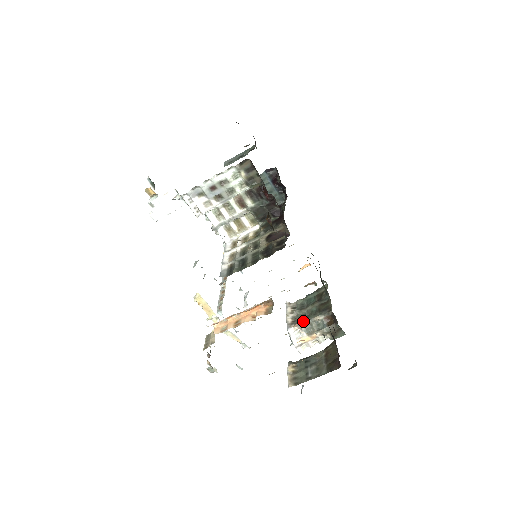
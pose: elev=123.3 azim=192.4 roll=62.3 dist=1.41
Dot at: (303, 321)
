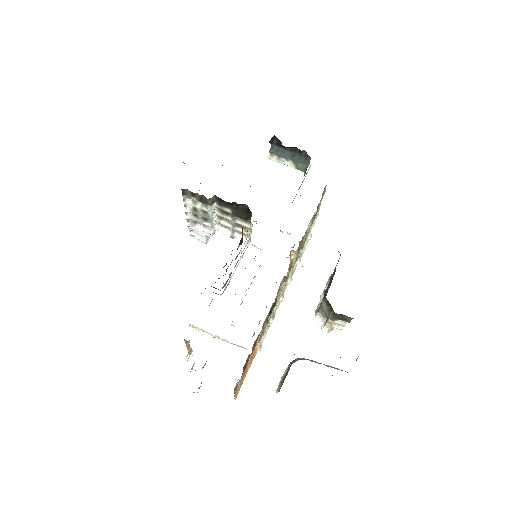
Dot at: (320, 306)
